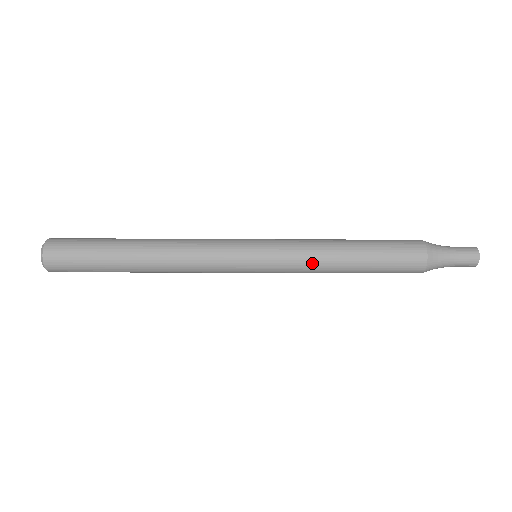
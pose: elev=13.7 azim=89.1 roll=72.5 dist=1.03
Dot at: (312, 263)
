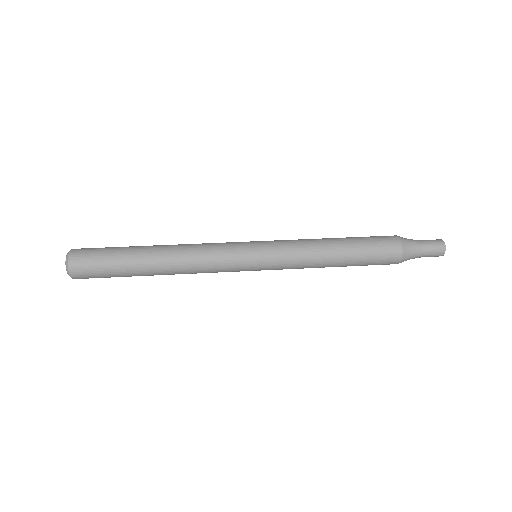
Dot at: occluded
